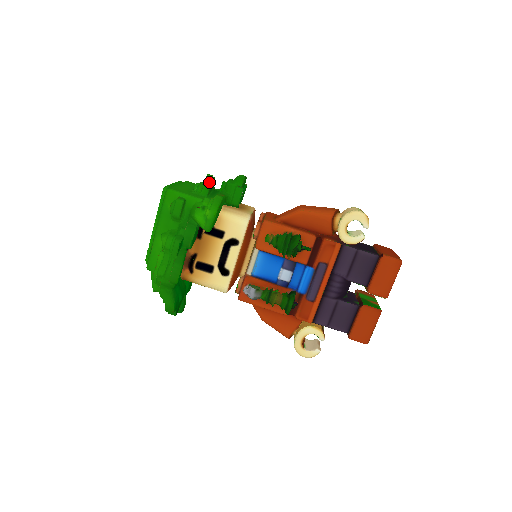
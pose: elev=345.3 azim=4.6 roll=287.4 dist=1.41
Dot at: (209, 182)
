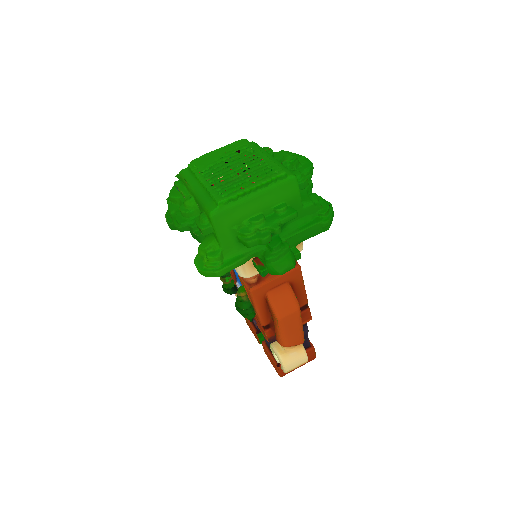
Dot at: (250, 246)
